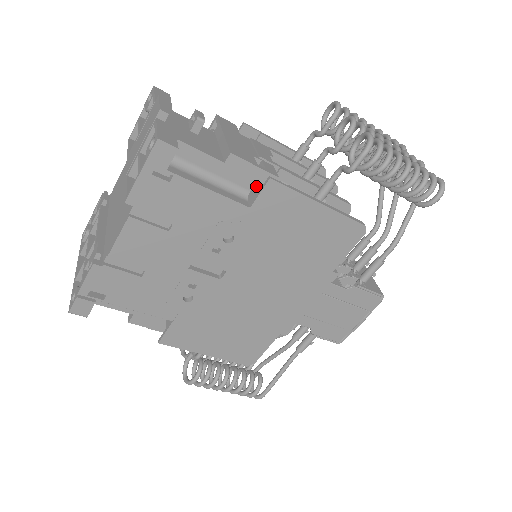
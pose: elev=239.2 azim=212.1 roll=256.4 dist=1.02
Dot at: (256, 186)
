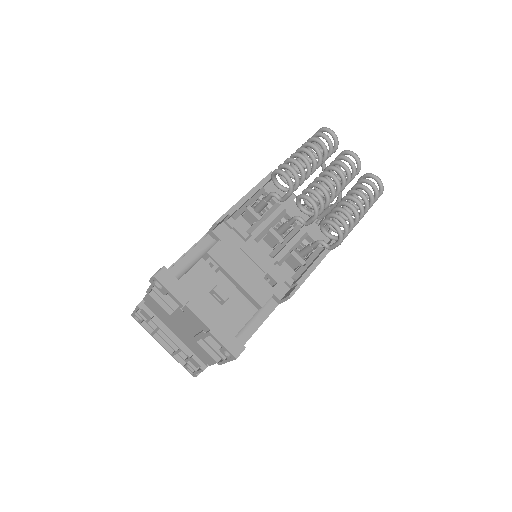
Dot at: occluded
